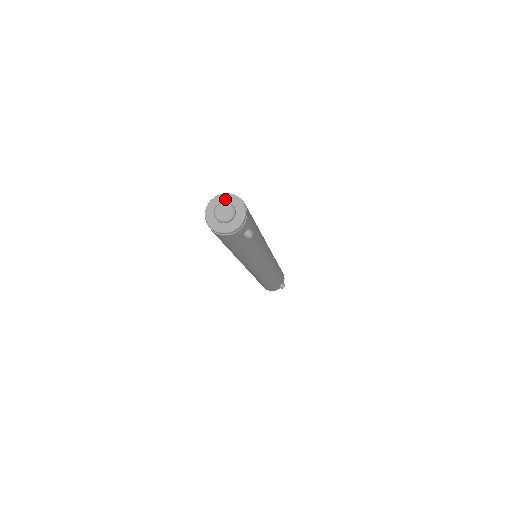
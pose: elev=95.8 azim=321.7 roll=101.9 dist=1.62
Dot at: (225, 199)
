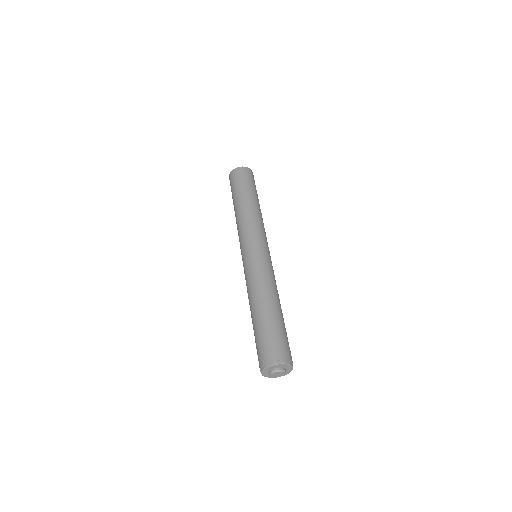
Dot at: (285, 367)
